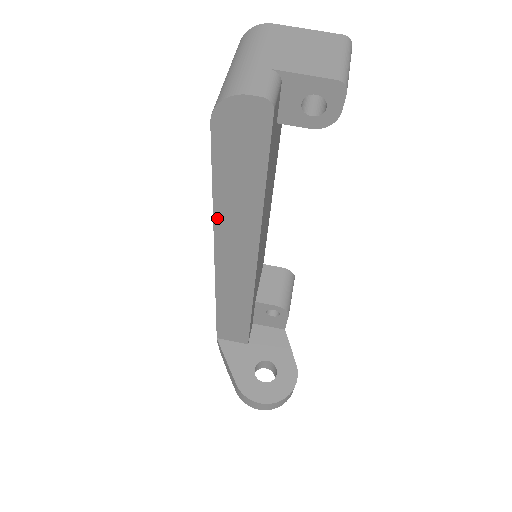
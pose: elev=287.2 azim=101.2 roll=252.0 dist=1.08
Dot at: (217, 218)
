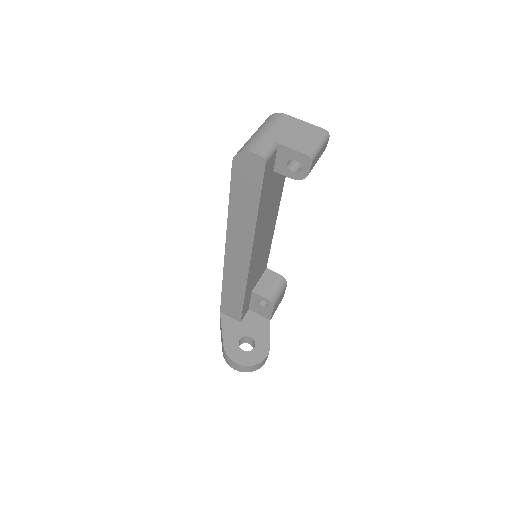
Dot at: (230, 220)
